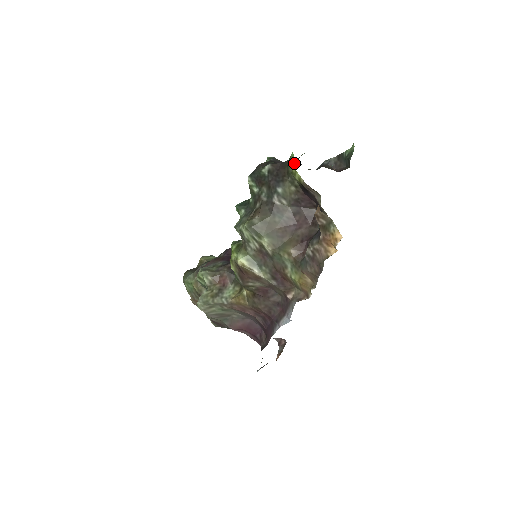
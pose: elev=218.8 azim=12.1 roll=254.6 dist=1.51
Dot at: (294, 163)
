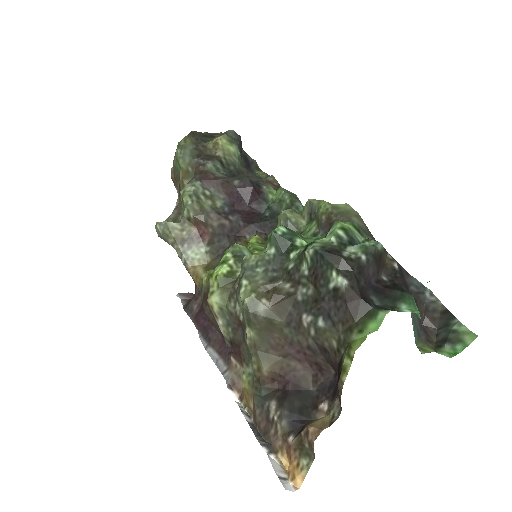
Dot at: (383, 292)
